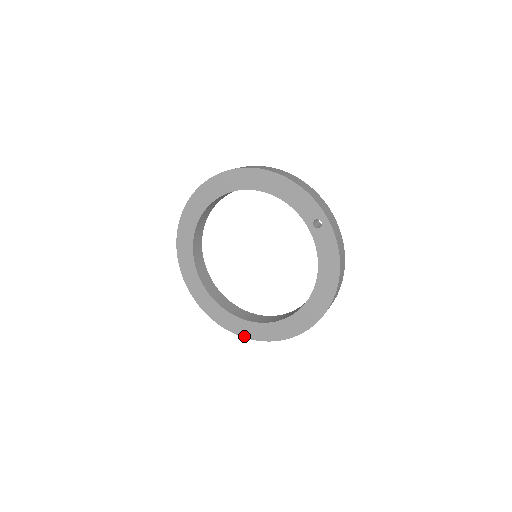
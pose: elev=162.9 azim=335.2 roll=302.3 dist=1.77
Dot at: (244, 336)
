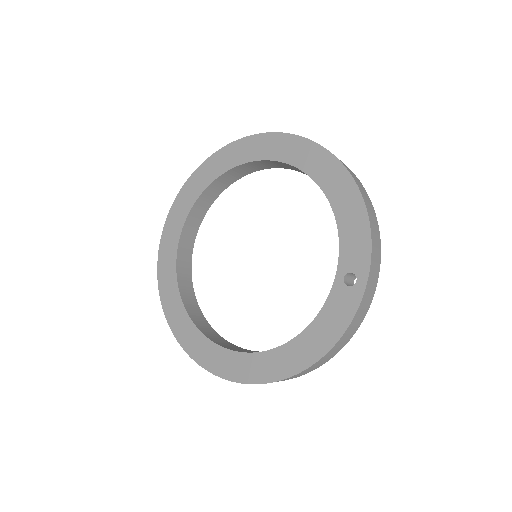
Dot at: (171, 326)
